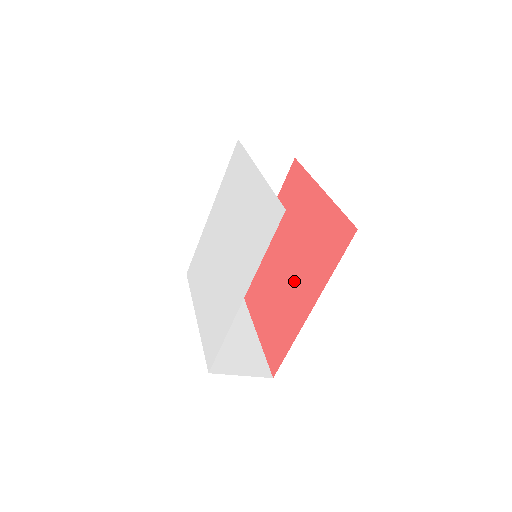
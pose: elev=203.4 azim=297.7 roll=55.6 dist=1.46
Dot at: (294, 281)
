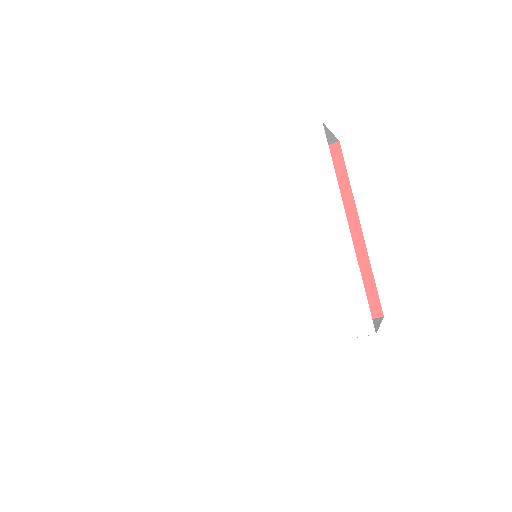
Dot at: occluded
